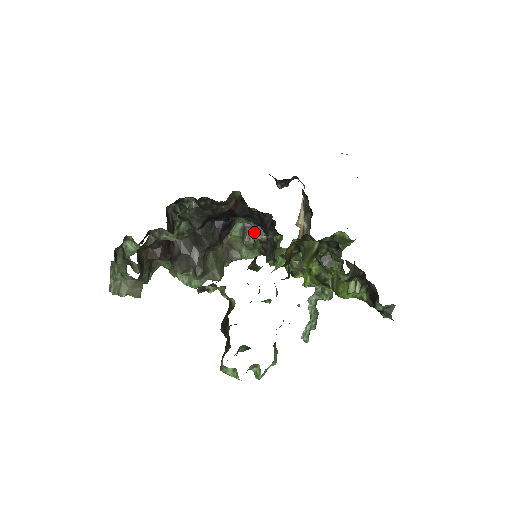
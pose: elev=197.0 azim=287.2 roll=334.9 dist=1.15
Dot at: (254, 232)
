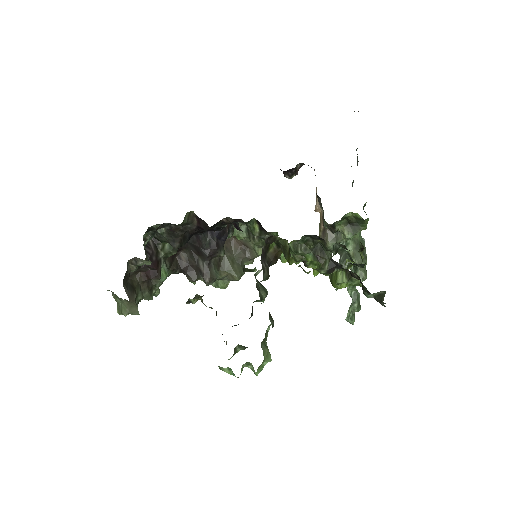
Dot at: occluded
